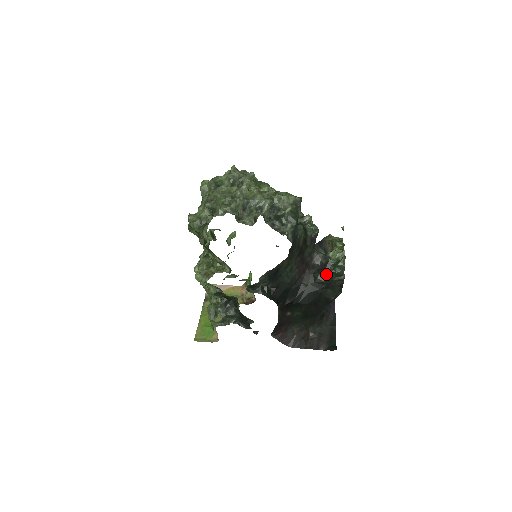
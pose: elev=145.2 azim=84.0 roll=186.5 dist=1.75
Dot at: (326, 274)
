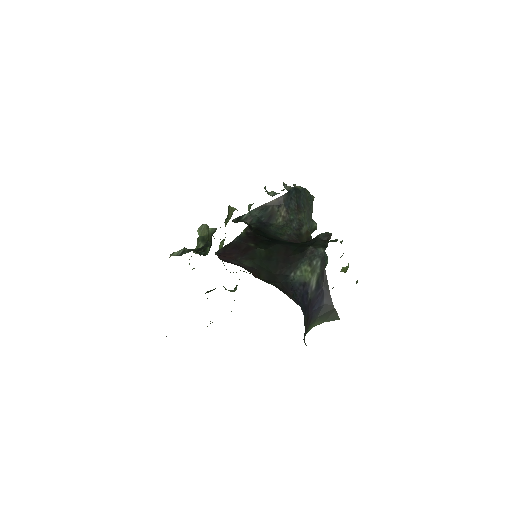
Dot at: occluded
